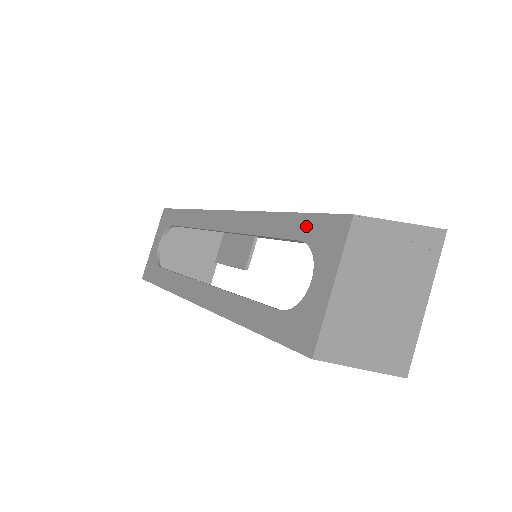
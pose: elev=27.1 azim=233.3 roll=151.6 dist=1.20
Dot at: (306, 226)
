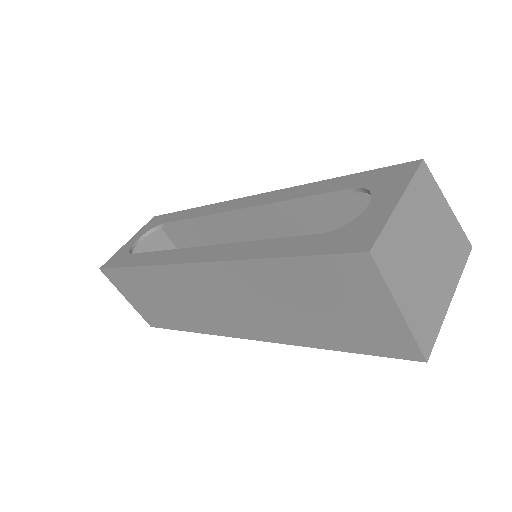
Dot at: (361, 178)
